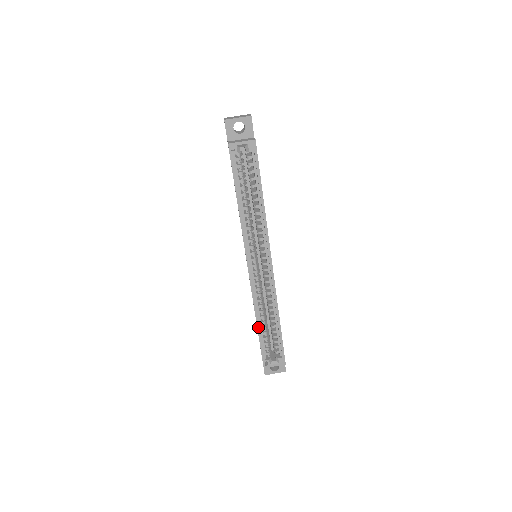
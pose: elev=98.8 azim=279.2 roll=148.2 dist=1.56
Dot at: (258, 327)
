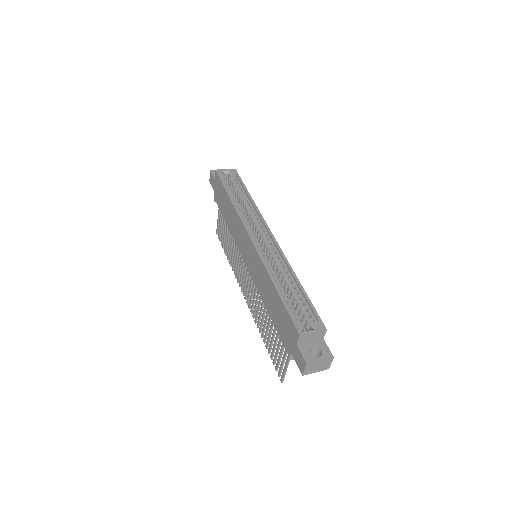
Dot at: (276, 288)
